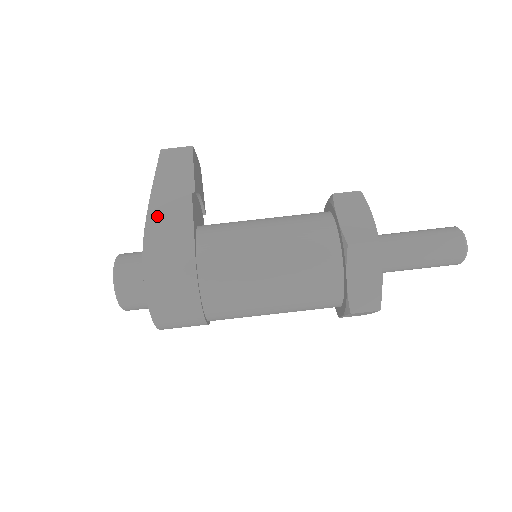
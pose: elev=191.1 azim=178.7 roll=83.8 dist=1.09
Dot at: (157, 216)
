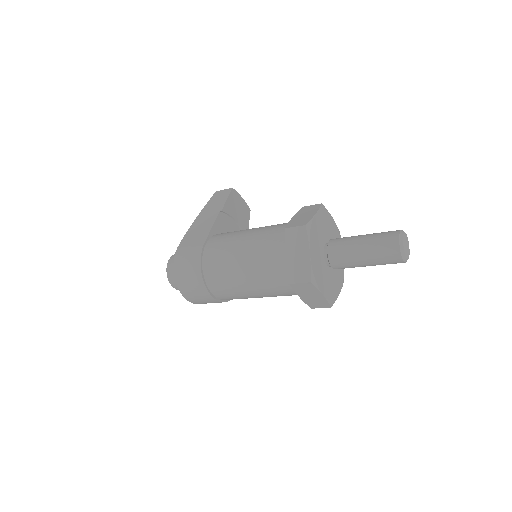
Dot at: (196, 224)
